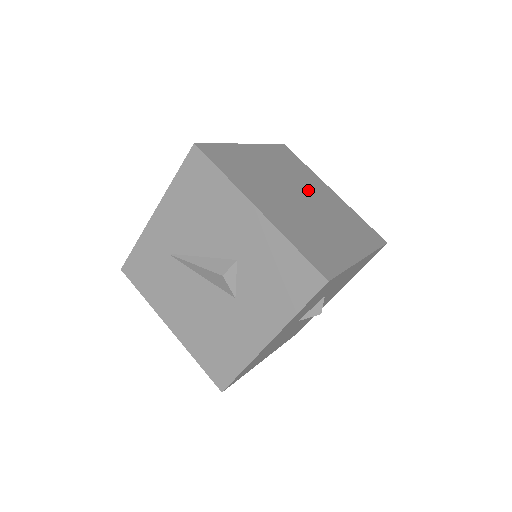
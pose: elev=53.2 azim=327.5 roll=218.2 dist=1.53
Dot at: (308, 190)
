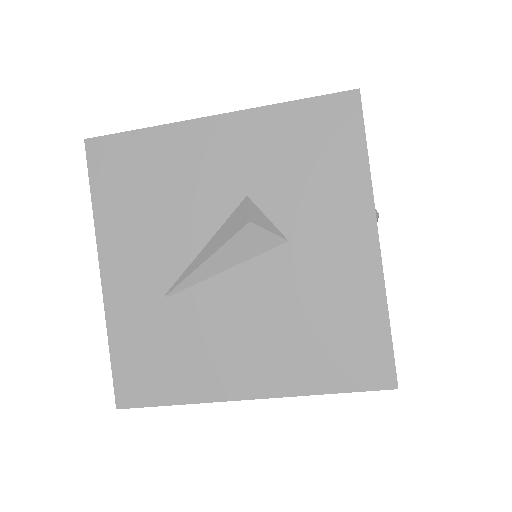
Dot at: occluded
